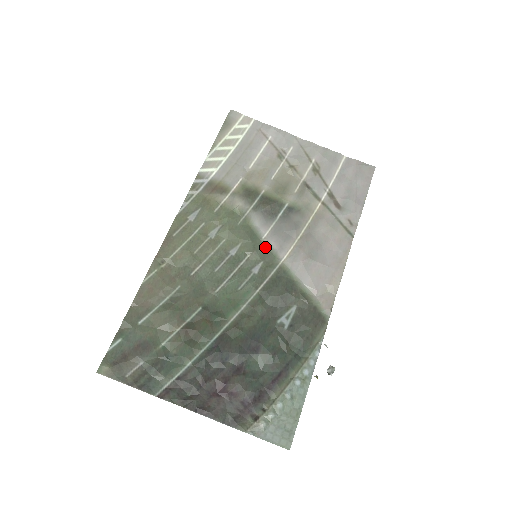
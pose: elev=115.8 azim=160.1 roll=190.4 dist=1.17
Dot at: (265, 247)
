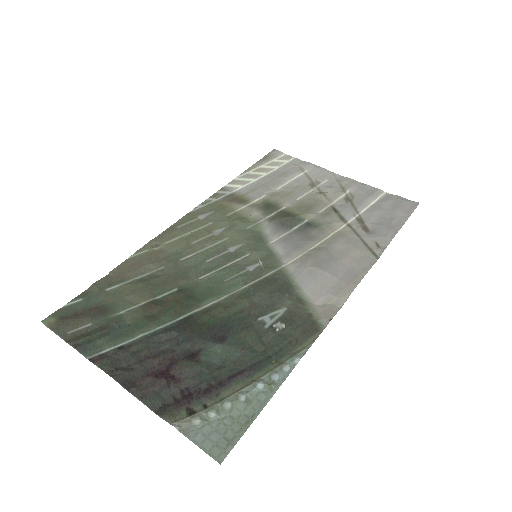
Dot at: (269, 251)
